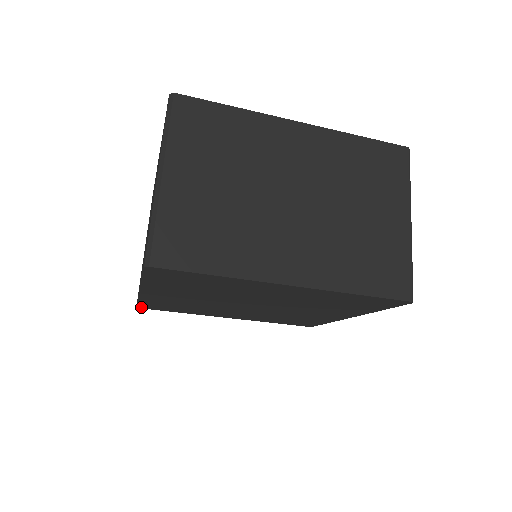
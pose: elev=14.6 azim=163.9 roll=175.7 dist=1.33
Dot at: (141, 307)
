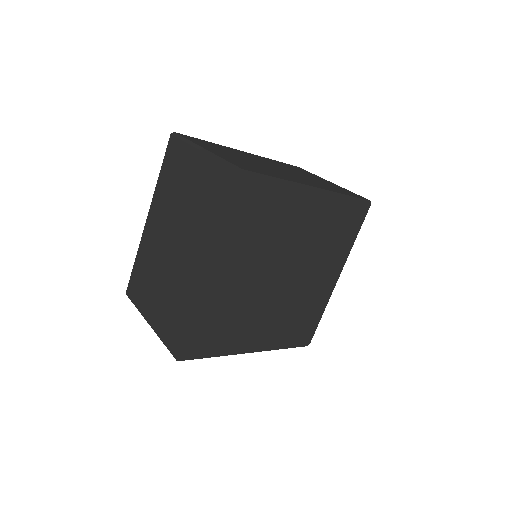
Dot at: (181, 355)
